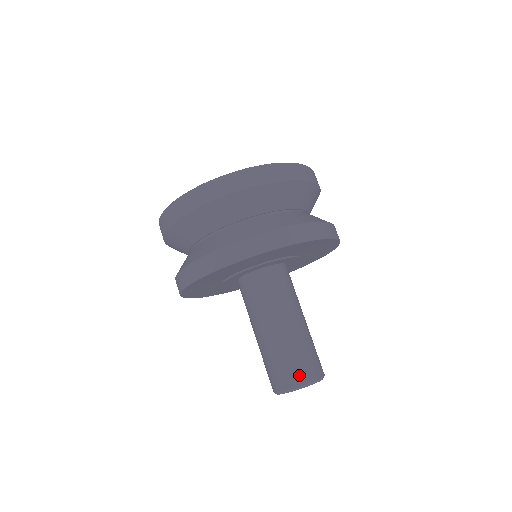
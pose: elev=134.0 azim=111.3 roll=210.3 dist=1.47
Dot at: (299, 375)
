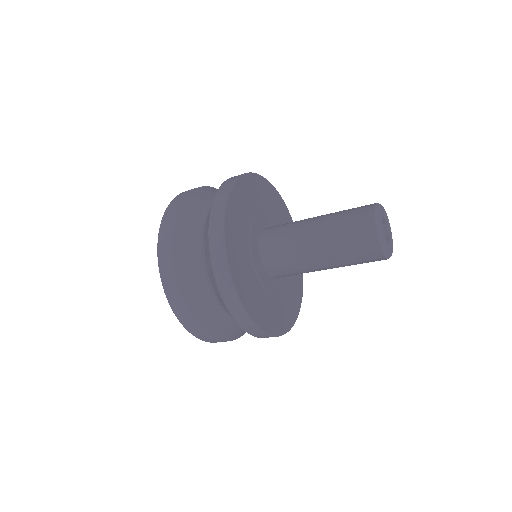
Dot at: (366, 205)
